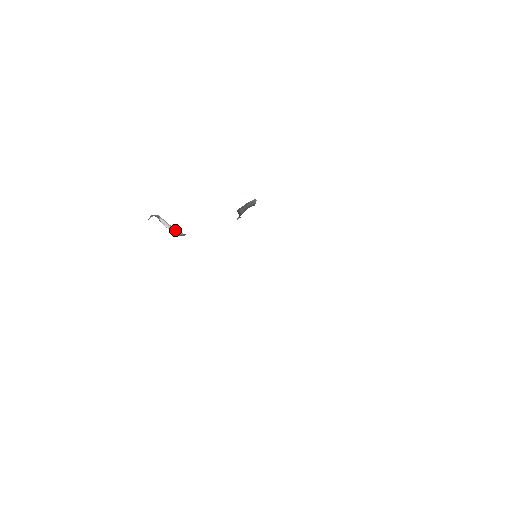
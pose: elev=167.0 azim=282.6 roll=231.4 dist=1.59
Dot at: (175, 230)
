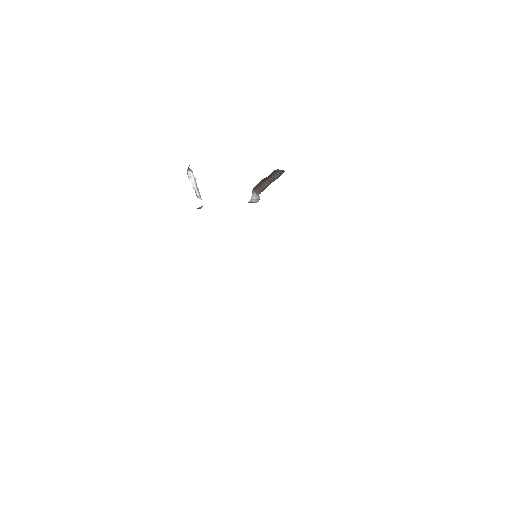
Dot at: (198, 193)
